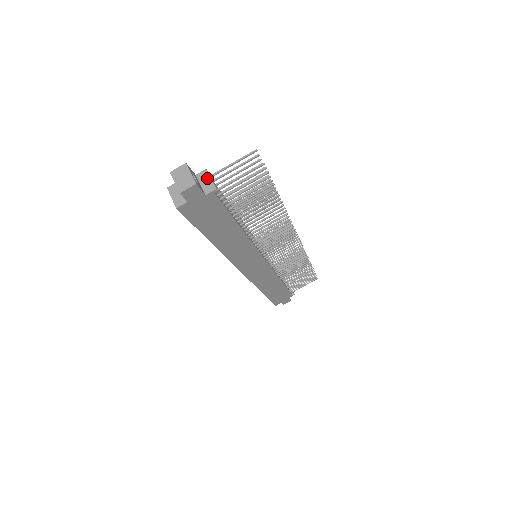
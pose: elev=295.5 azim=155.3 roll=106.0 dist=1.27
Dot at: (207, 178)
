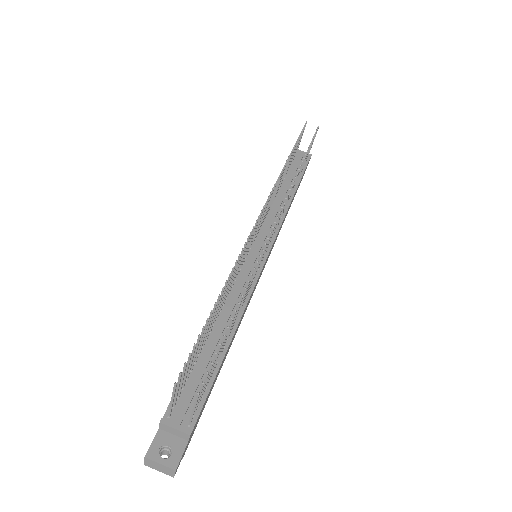
Dot at: (171, 429)
